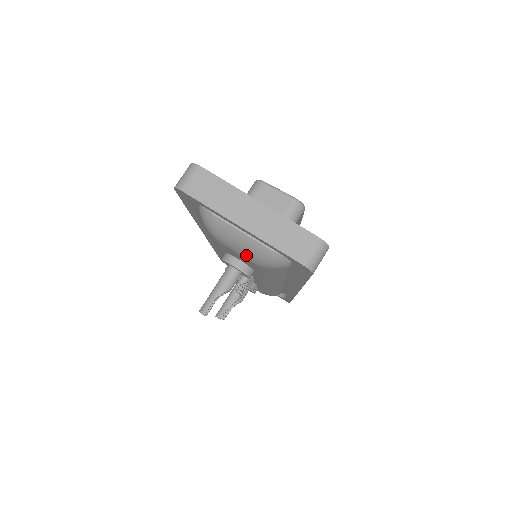
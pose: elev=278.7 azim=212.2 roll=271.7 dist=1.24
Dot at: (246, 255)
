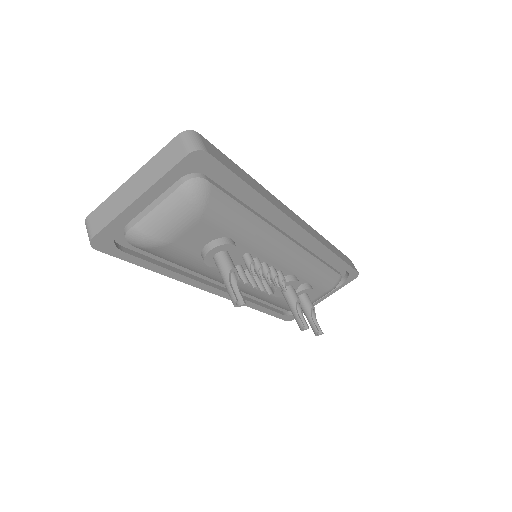
Dot at: (184, 219)
